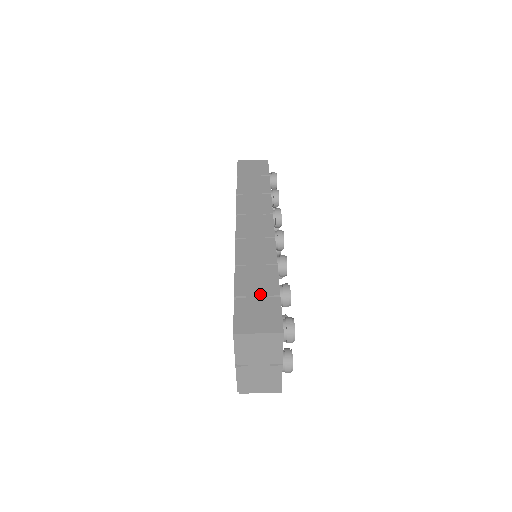
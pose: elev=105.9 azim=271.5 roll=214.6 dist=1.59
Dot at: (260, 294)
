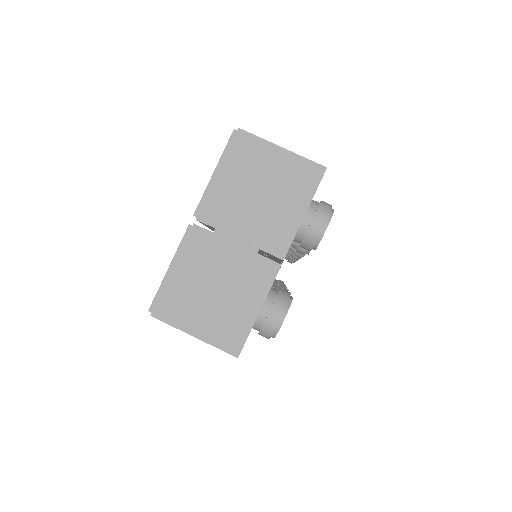
Dot at: occluded
